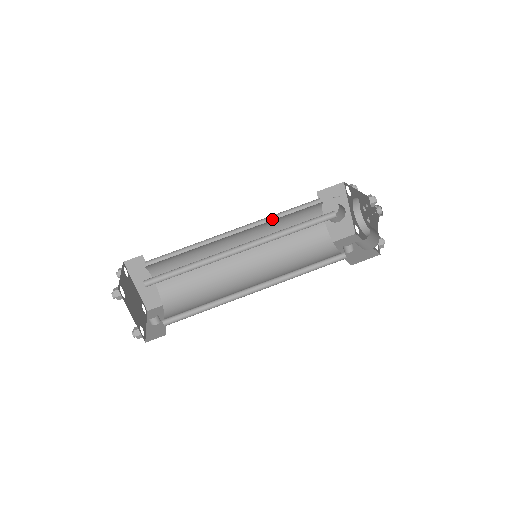
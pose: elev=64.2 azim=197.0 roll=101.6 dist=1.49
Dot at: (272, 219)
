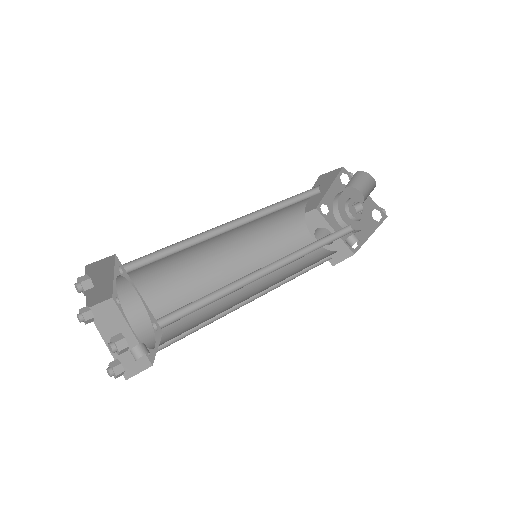
Dot at: occluded
